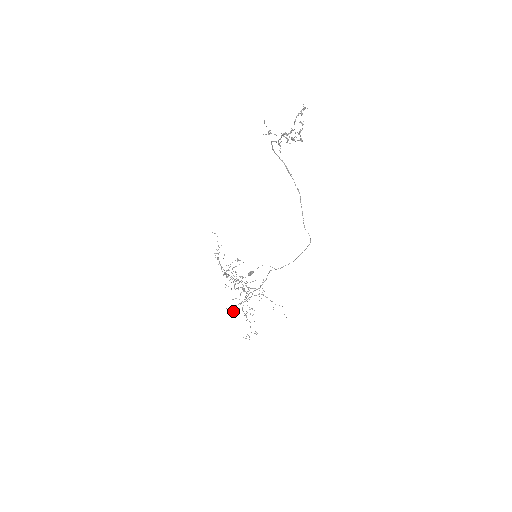
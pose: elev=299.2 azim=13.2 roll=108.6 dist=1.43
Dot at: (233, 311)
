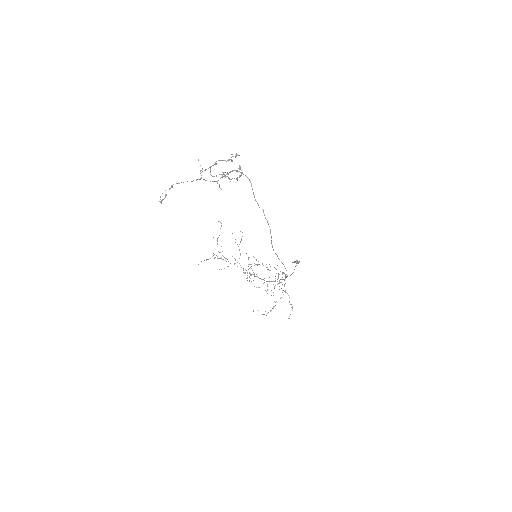
Dot at: (254, 286)
